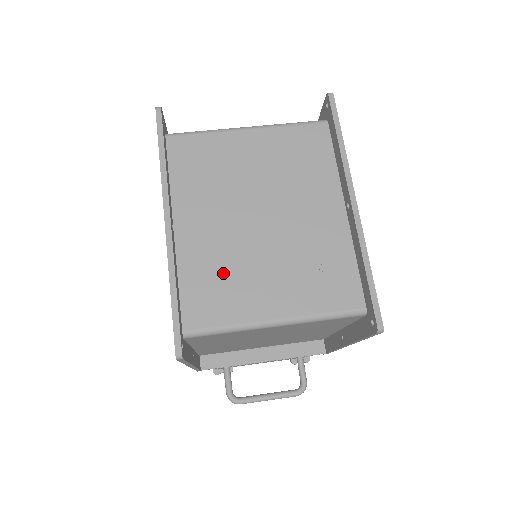
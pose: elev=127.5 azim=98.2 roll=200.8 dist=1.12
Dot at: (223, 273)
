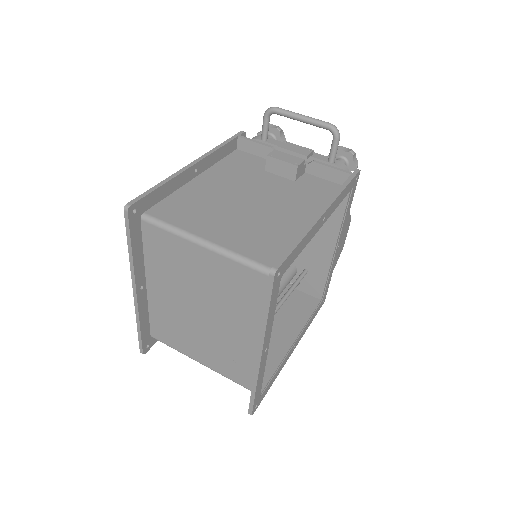
Dot at: (174, 325)
